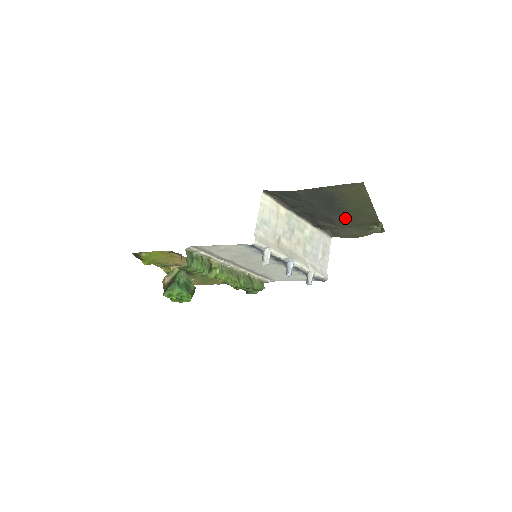
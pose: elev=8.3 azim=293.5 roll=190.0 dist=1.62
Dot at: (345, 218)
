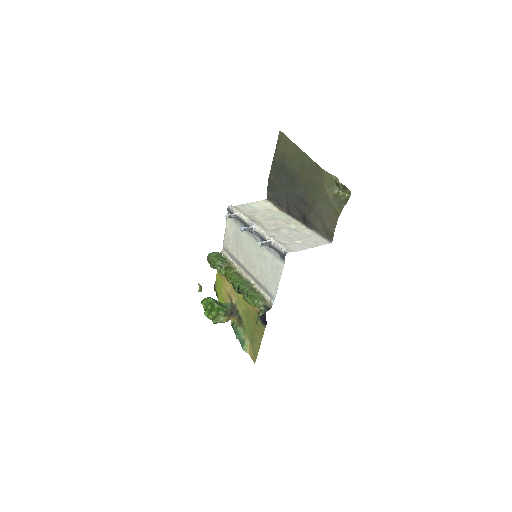
Dot at: (306, 188)
